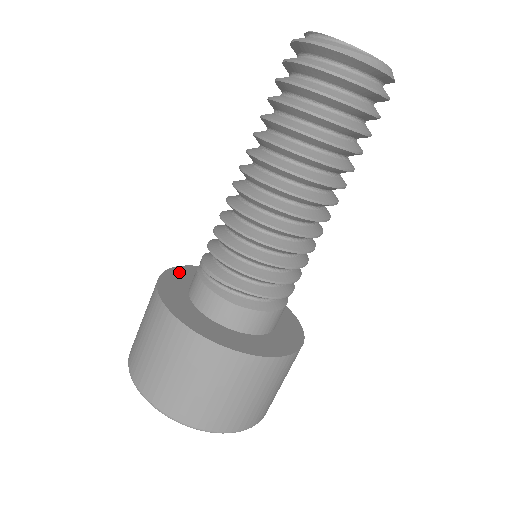
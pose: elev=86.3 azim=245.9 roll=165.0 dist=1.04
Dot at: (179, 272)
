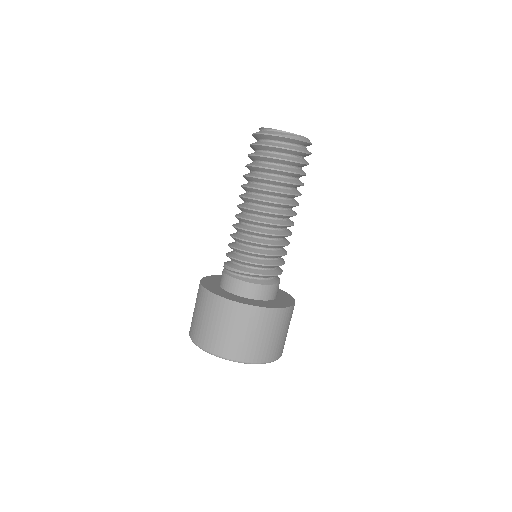
Dot at: (207, 280)
